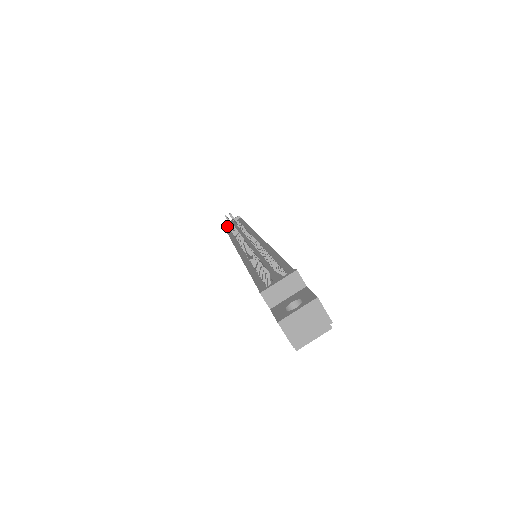
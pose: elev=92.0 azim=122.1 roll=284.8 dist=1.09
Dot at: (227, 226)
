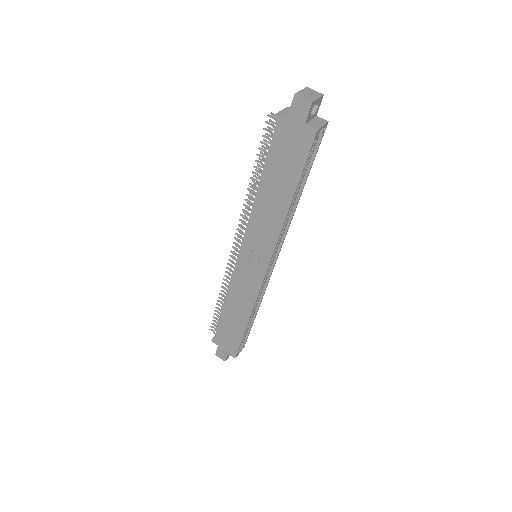
Dot at: (215, 337)
